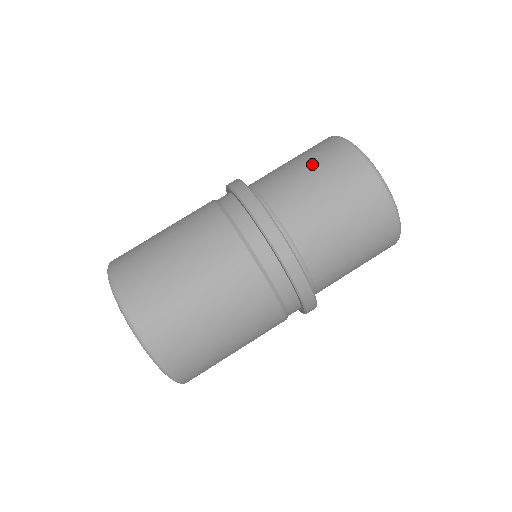
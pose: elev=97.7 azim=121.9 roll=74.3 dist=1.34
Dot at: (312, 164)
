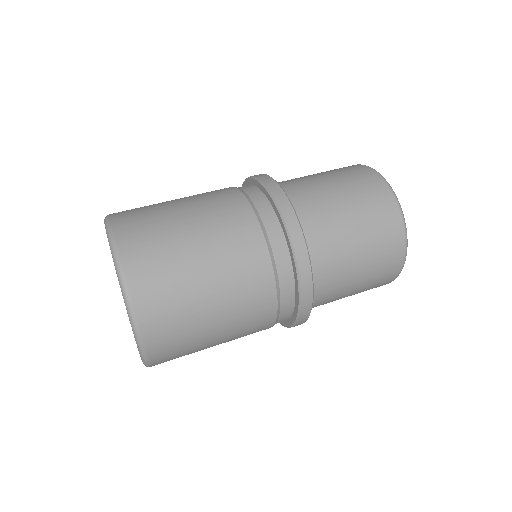
Dot at: occluded
